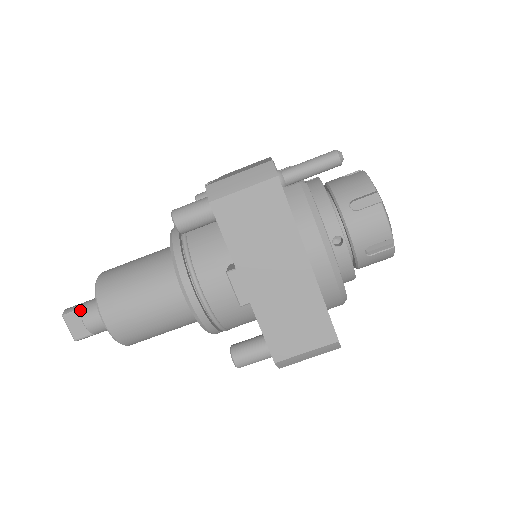
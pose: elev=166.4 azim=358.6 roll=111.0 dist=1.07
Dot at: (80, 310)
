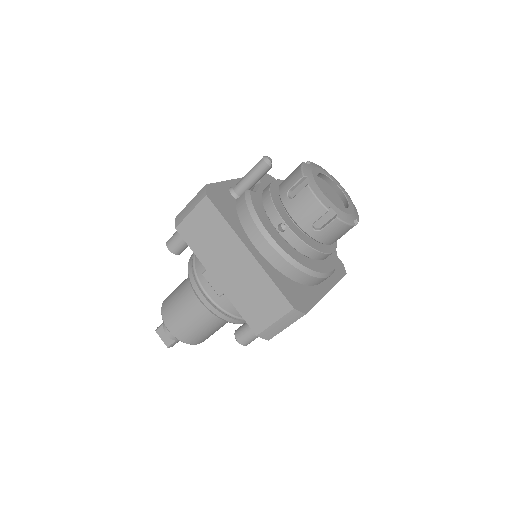
Dot at: (163, 325)
